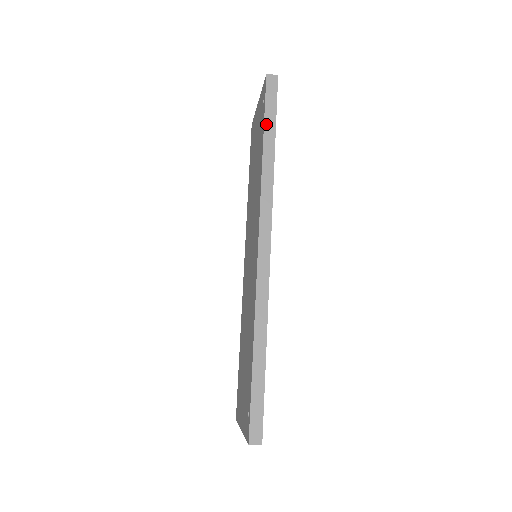
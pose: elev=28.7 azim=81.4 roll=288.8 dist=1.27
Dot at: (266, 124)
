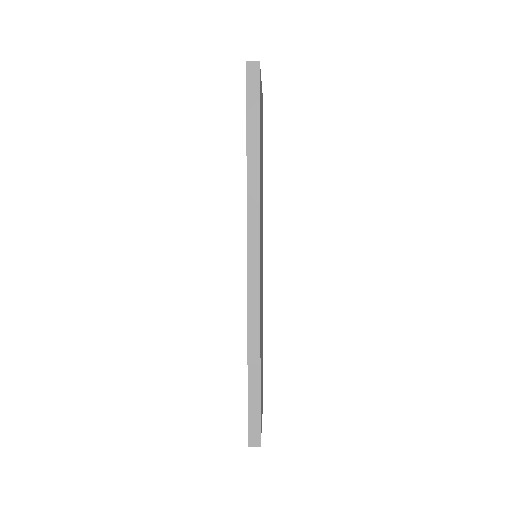
Dot at: (249, 124)
